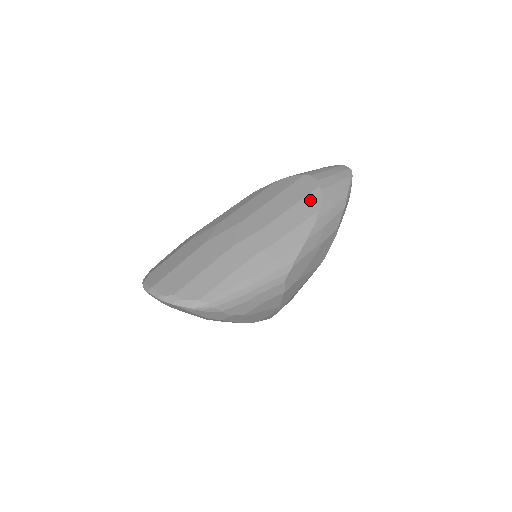
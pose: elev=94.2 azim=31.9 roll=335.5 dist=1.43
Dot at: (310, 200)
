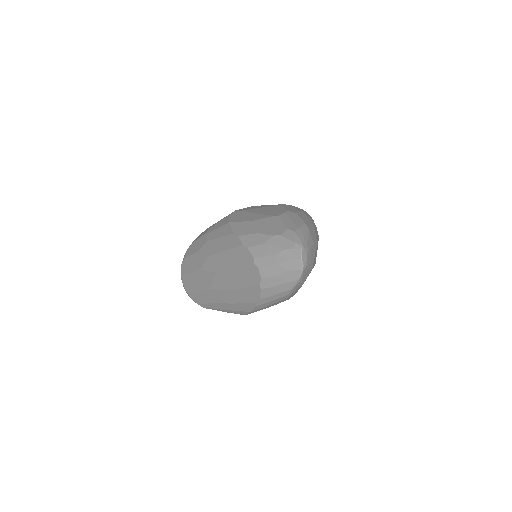
Dot at: (252, 292)
